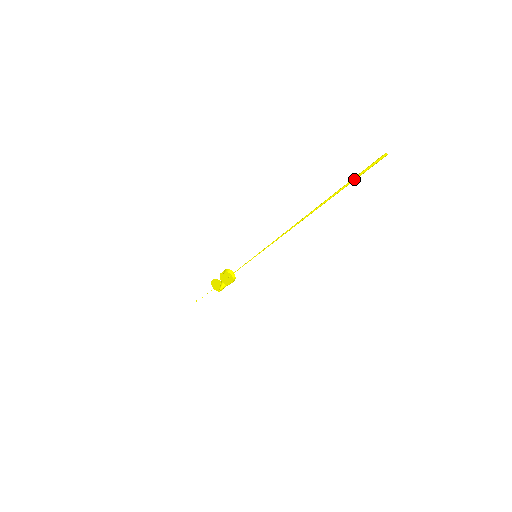
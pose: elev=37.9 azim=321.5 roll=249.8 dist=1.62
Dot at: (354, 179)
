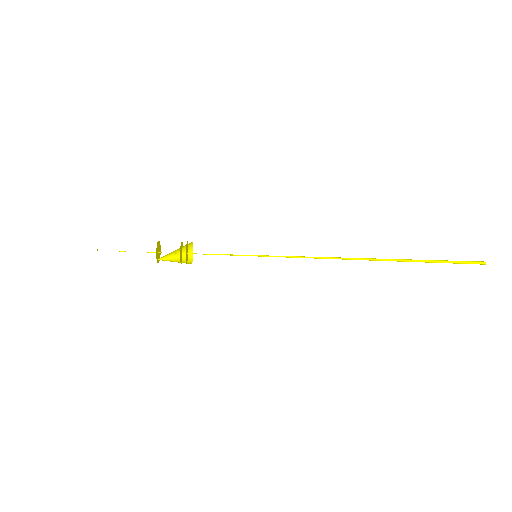
Dot at: (439, 262)
